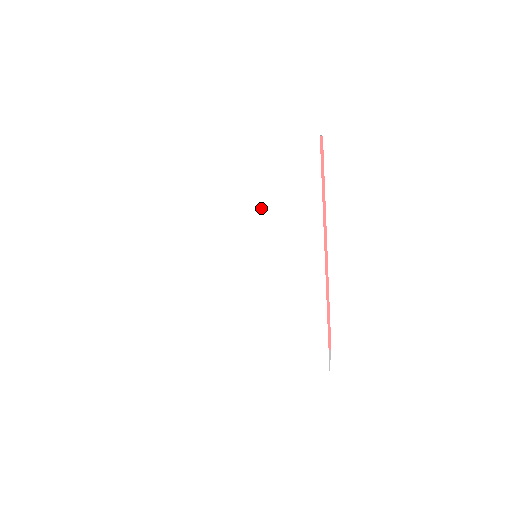
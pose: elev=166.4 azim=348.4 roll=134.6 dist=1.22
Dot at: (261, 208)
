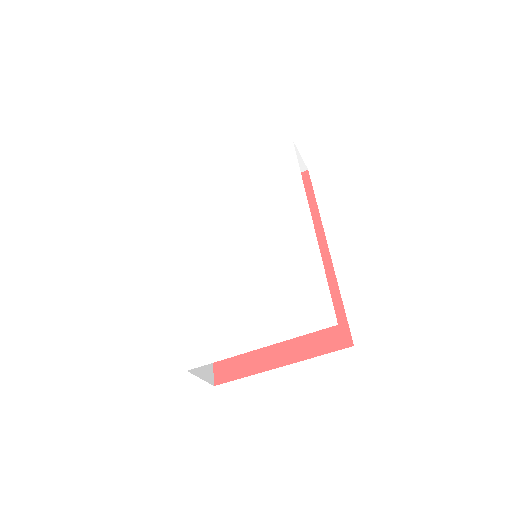
Dot at: (252, 201)
